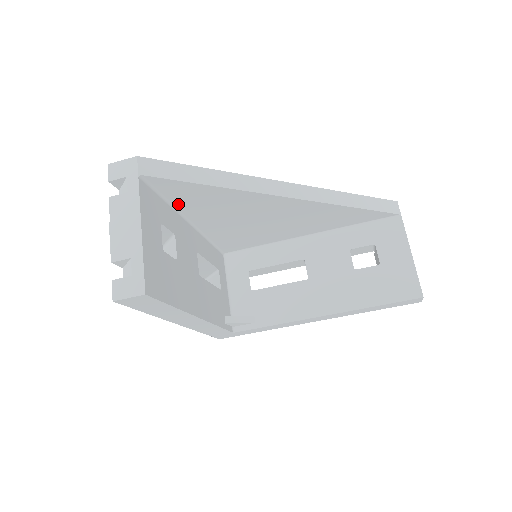
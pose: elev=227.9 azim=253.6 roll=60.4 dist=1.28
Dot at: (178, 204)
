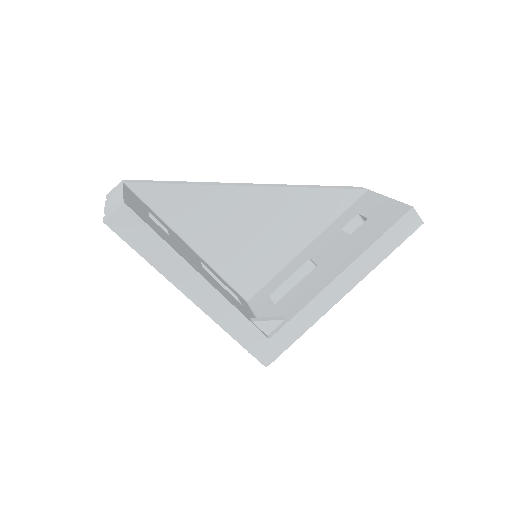
Dot at: (168, 218)
